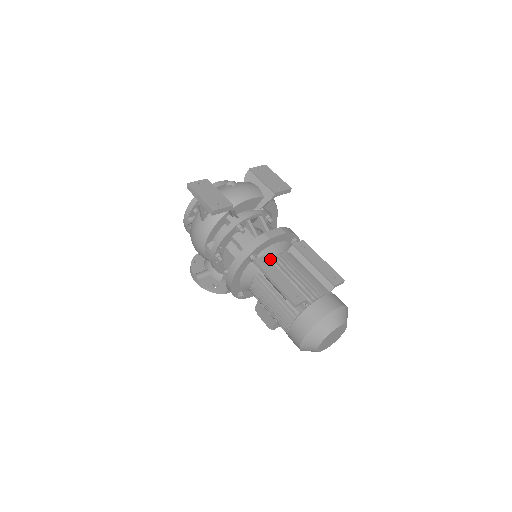
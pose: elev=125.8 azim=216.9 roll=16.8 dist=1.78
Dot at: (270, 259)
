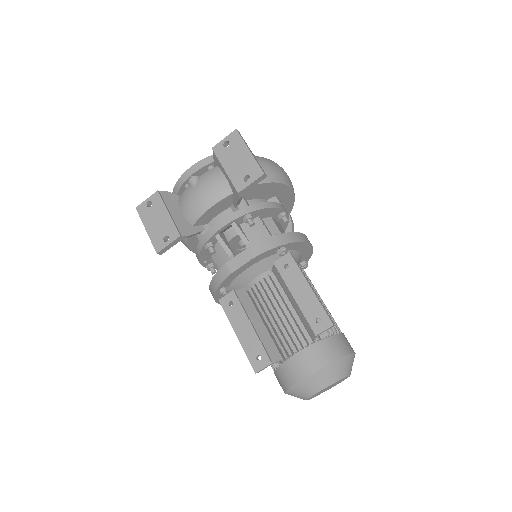
Dot at: (249, 285)
